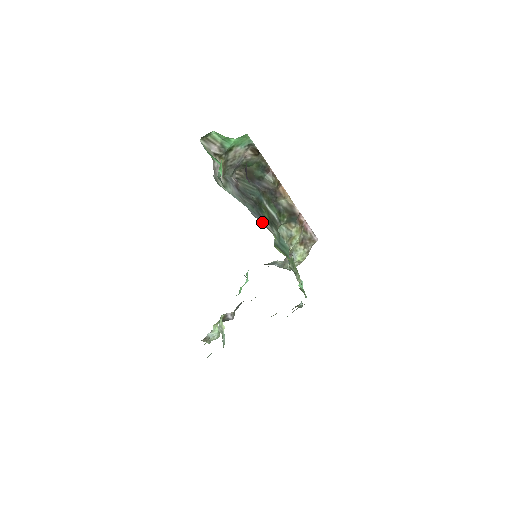
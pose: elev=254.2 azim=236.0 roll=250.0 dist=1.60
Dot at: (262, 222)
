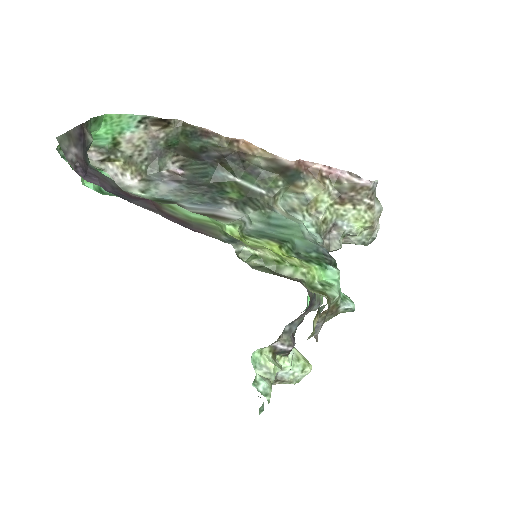
Dot at: (209, 212)
